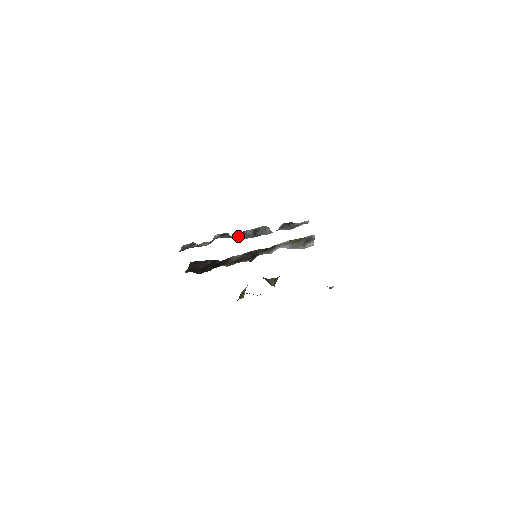
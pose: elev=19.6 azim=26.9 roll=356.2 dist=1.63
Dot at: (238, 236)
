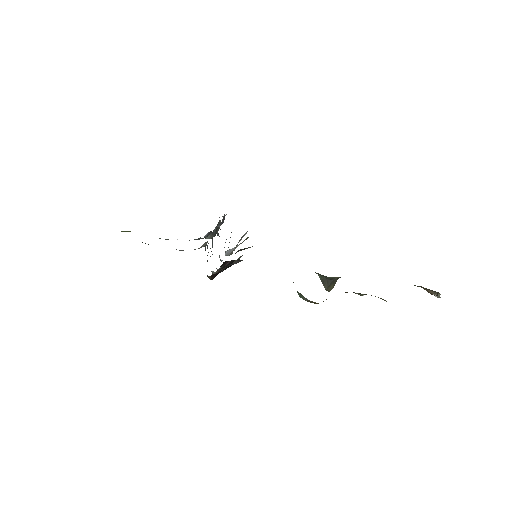
Dot at: (208, 236)
